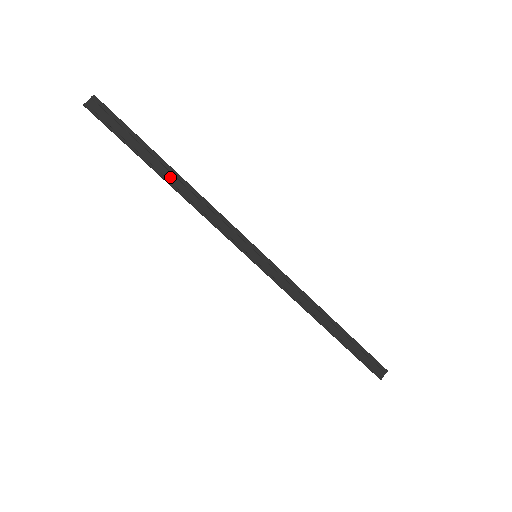
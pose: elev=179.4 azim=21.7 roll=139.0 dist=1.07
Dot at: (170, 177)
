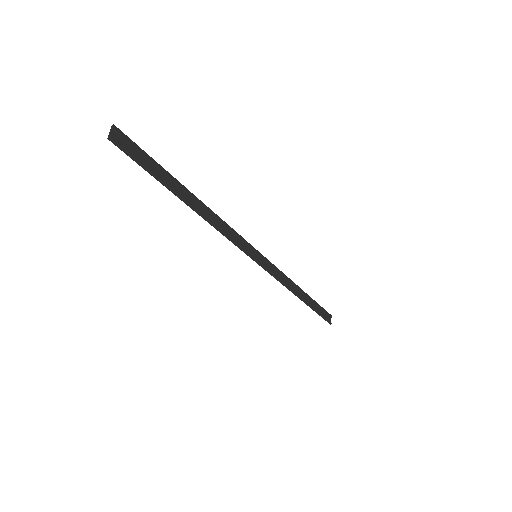
Dot at: (191, 201)
